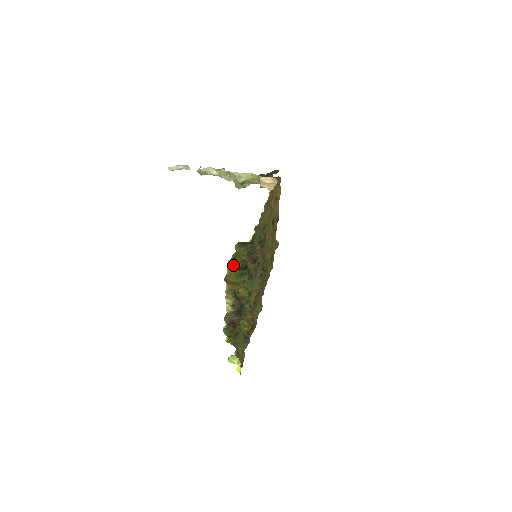
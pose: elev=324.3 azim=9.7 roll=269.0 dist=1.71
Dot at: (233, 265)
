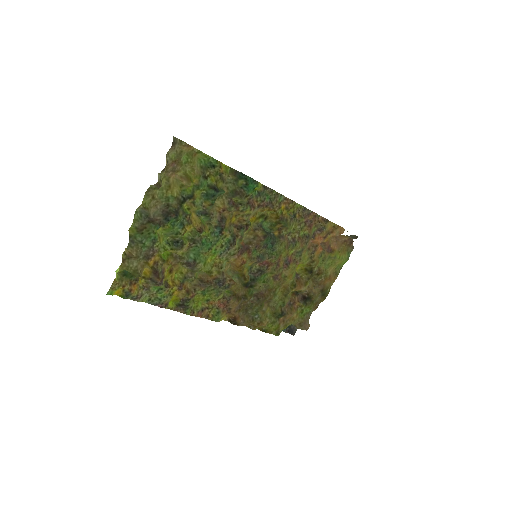
Dot at: (205, 169)
